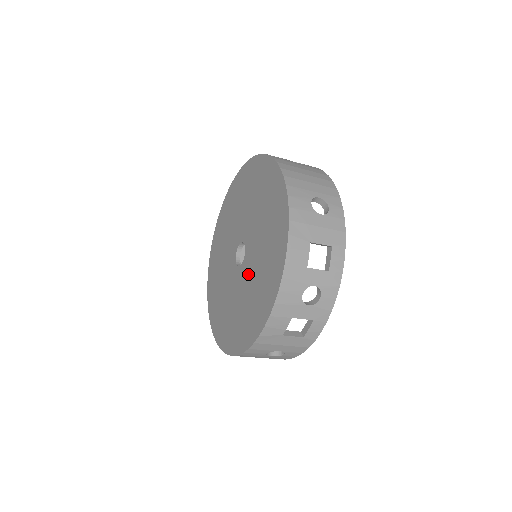
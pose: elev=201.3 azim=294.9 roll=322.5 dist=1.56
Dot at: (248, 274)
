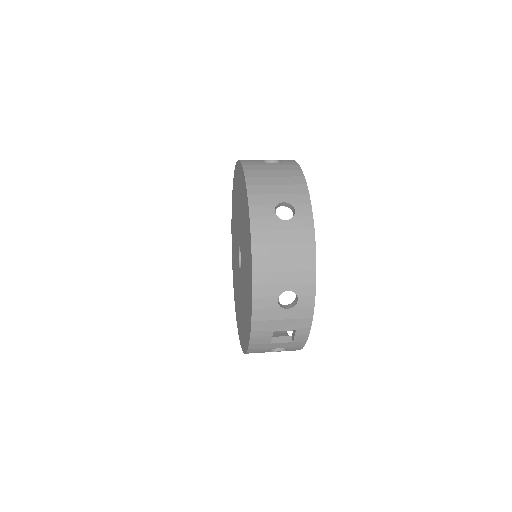
Dot at: (241, 290)
